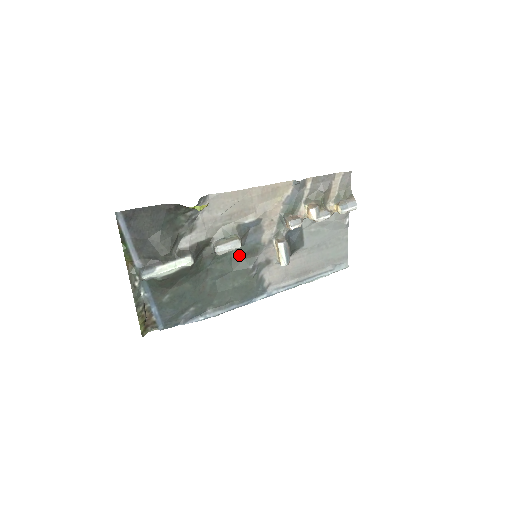
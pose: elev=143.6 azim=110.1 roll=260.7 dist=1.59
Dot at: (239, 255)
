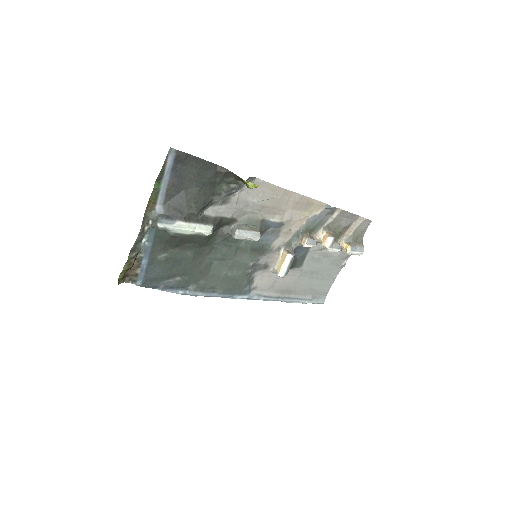
Dot at: (247, 248)
